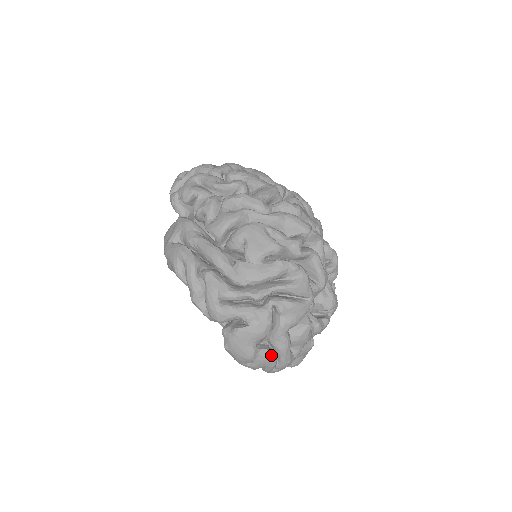
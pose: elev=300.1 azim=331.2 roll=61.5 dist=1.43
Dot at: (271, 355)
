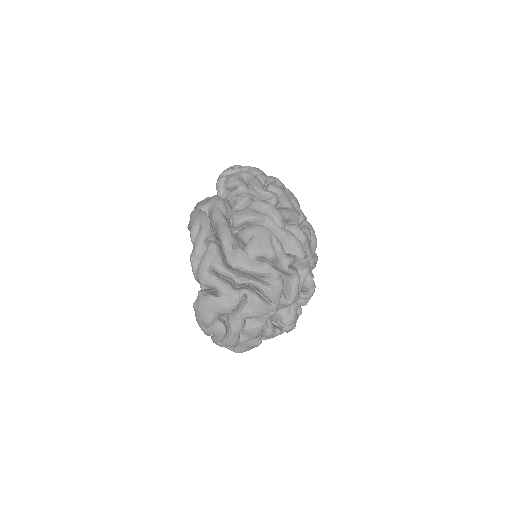
Dot at: (223, 329)
